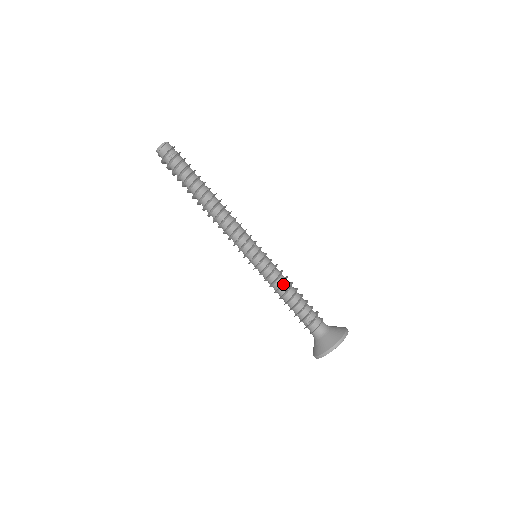
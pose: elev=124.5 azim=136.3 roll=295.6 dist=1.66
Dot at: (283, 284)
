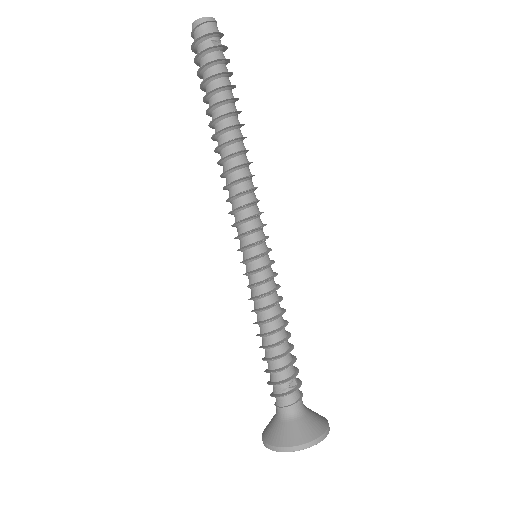
Dot at: (281, 314)
